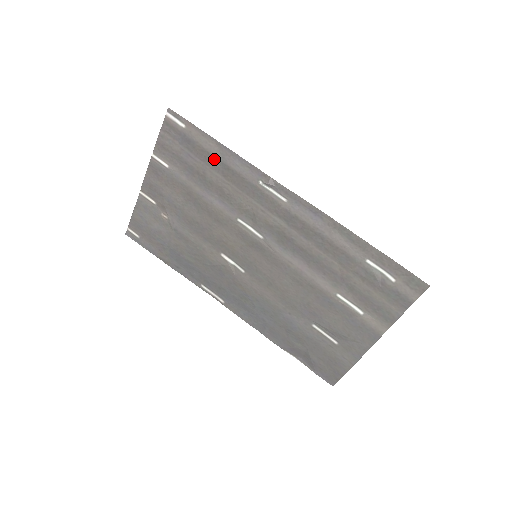
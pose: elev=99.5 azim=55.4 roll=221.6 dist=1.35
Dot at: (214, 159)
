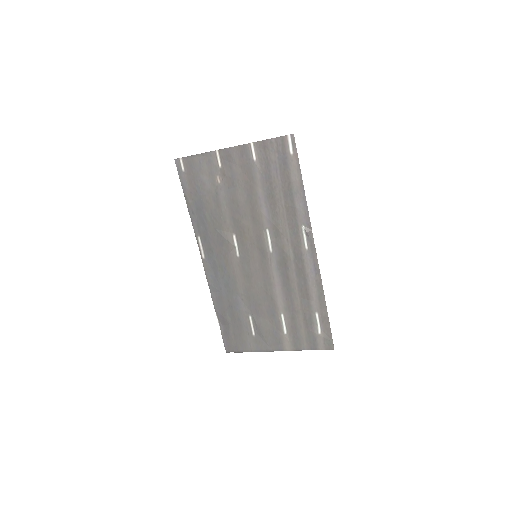
Dot at: (290, 188)
